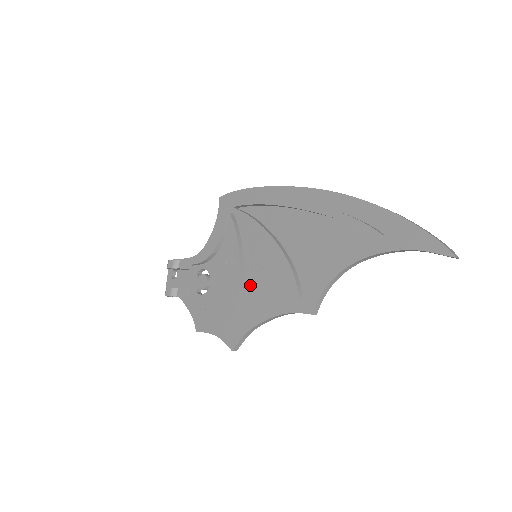
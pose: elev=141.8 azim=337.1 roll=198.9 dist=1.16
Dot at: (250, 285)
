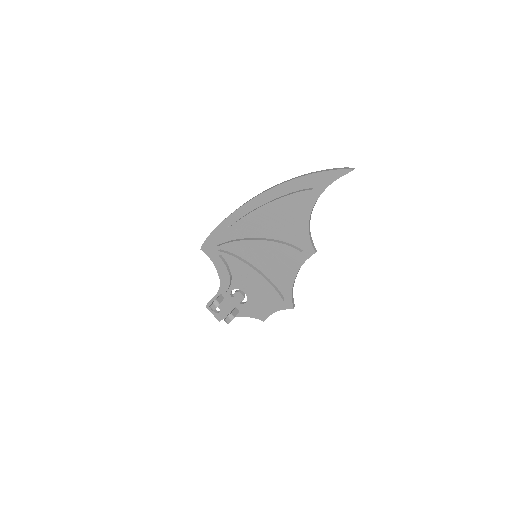
Dot at: (269, 272)
